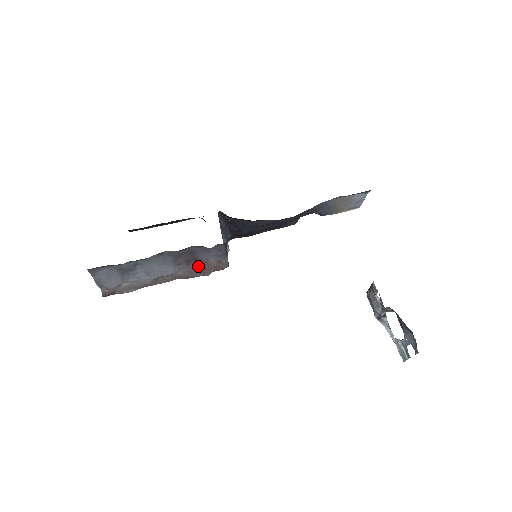
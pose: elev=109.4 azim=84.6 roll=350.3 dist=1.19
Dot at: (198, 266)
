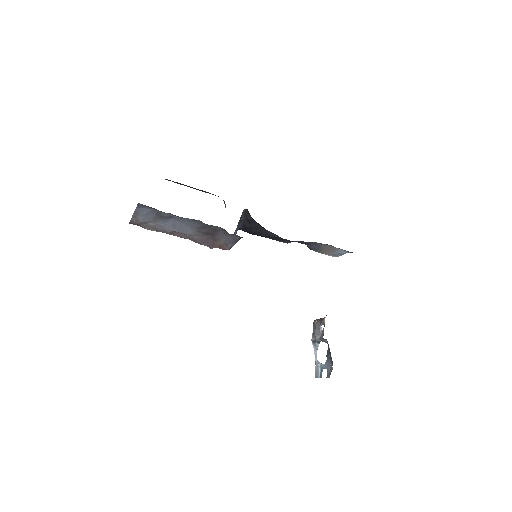
Dot at: (210, 239)
